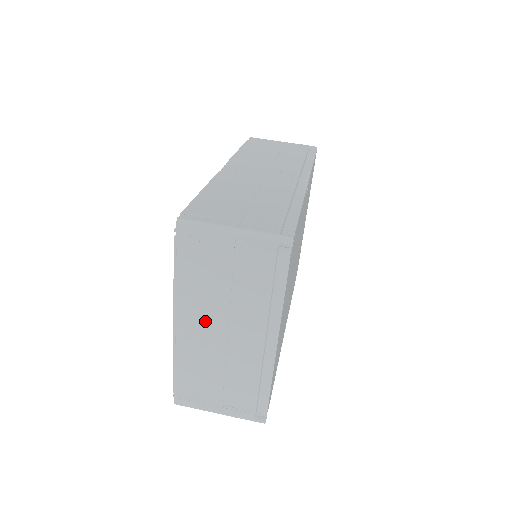
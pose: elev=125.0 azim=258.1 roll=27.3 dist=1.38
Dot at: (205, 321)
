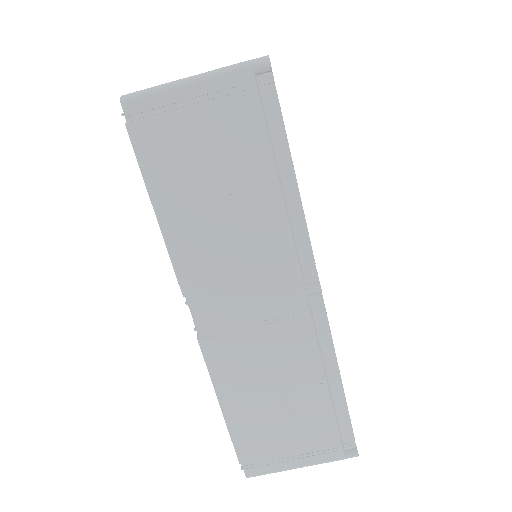
Dot at: occluded
